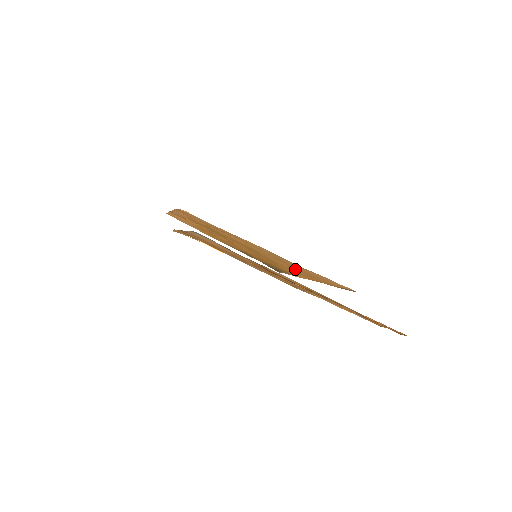
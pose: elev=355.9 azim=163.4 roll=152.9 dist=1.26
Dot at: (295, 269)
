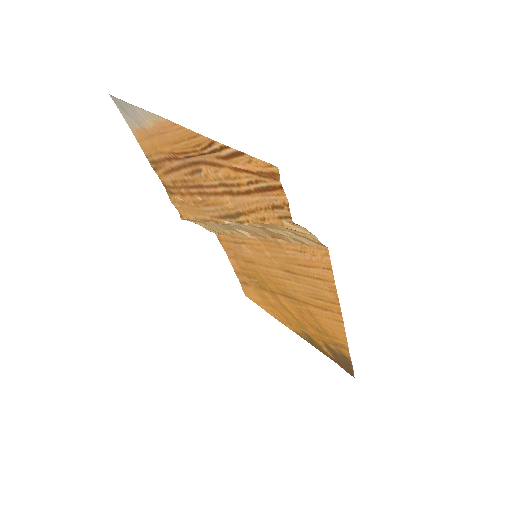
Dot at: (312, 293)
